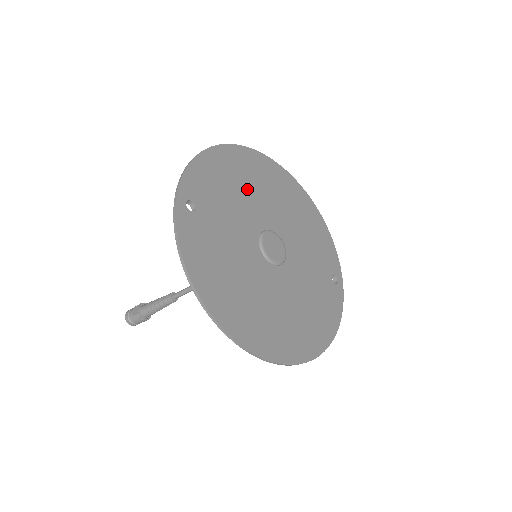
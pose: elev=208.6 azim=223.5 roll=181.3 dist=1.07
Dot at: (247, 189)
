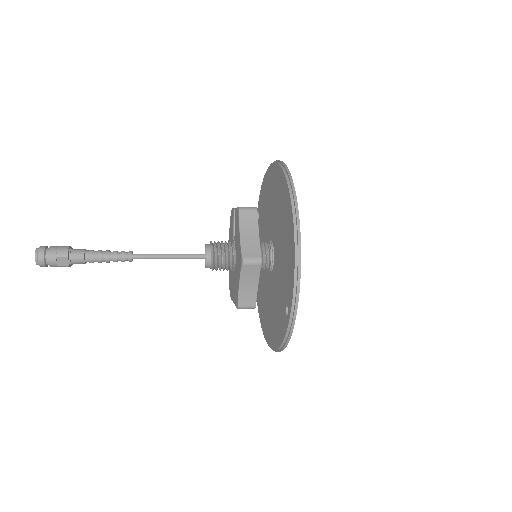
Dot at: occluded
